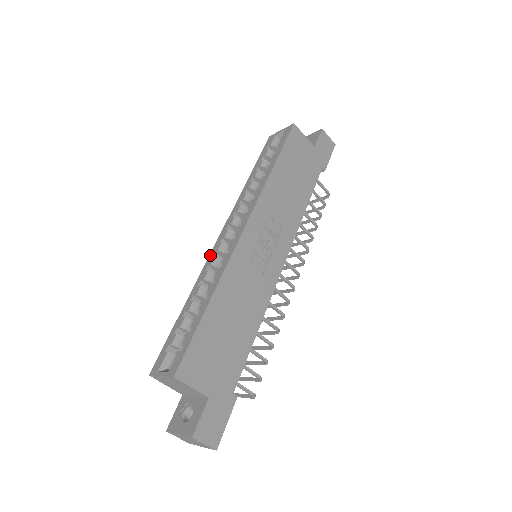
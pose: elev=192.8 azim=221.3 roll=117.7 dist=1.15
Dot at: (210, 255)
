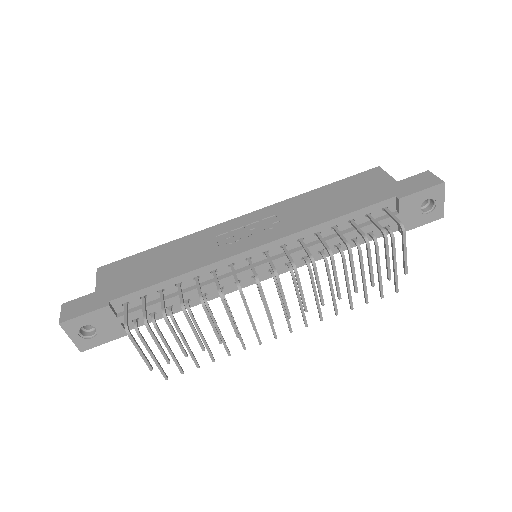
Dot at: occluded
